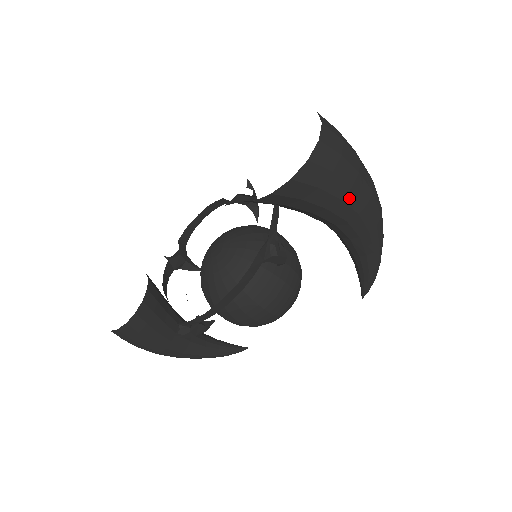
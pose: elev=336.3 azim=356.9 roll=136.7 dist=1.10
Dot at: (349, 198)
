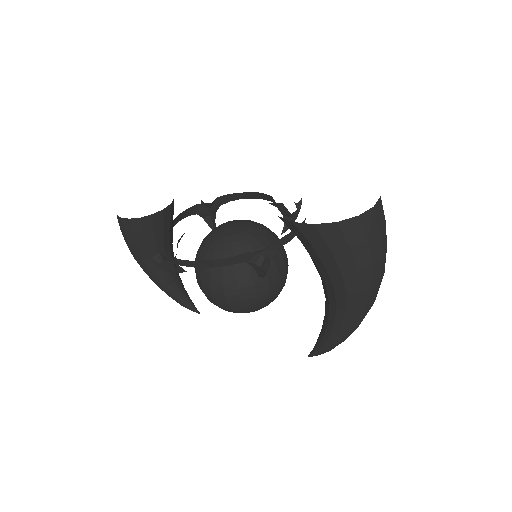
Dot at: (348, 276)
